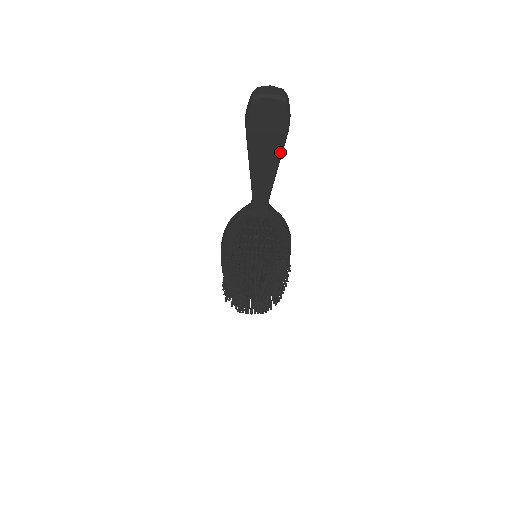
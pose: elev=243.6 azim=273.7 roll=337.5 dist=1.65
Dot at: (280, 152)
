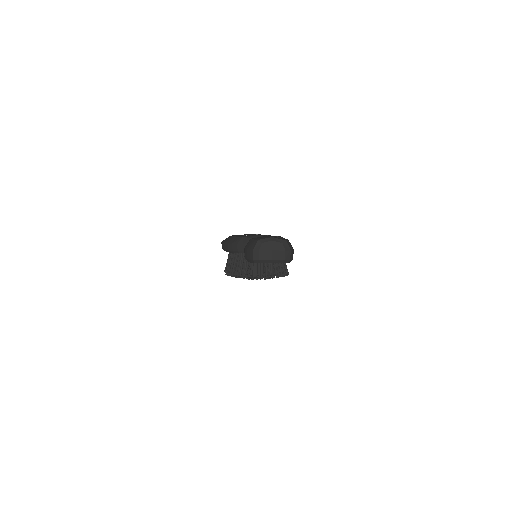
Dot at: occluded
